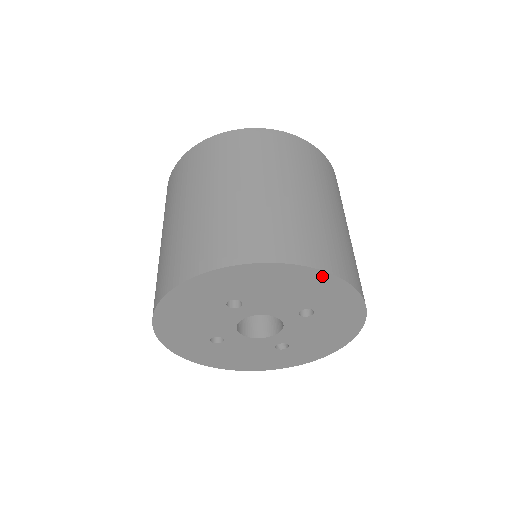
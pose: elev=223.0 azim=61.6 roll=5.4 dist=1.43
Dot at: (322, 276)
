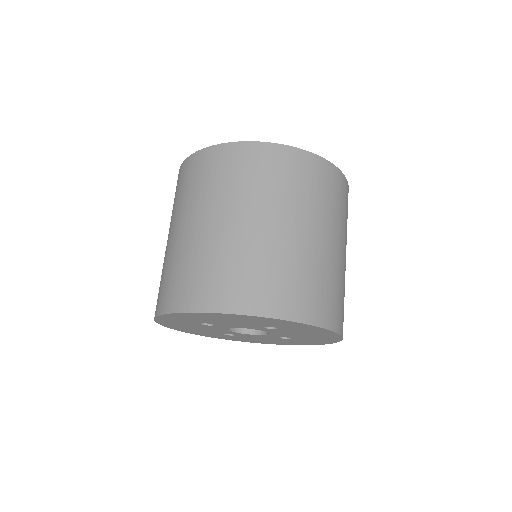
Dot at: (245, 316)
